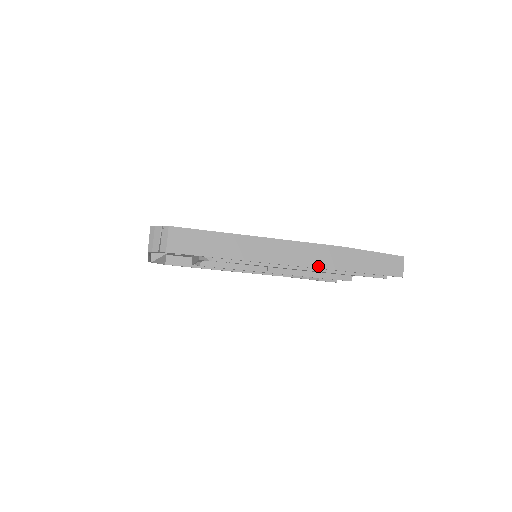
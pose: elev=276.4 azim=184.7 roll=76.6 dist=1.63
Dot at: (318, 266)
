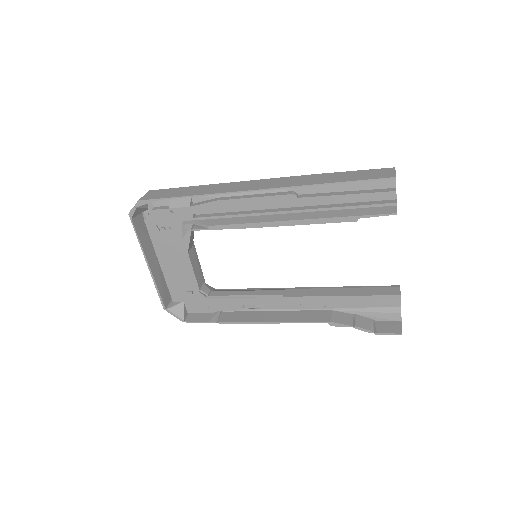
Dot at: (285, 186)
